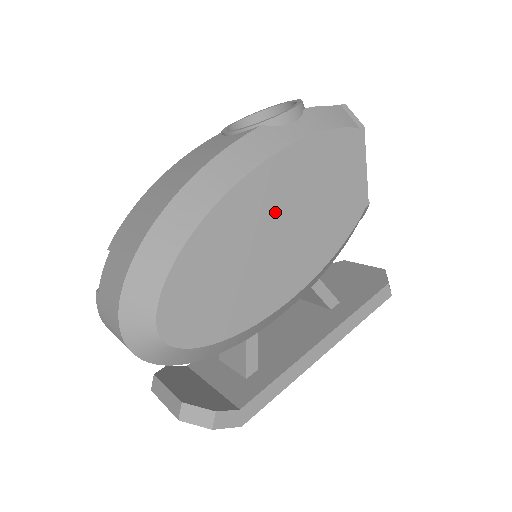
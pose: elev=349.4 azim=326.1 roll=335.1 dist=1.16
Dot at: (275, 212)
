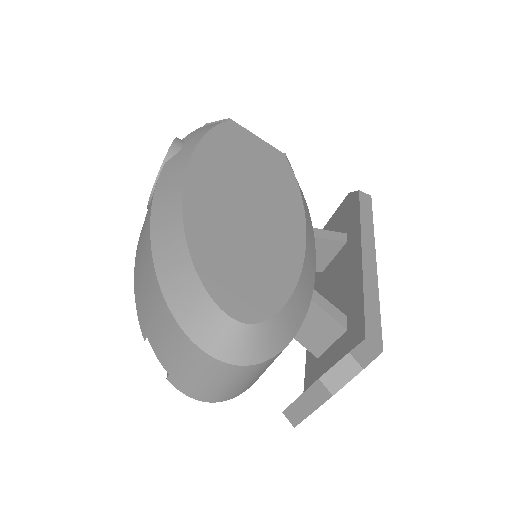
Dot at: (229, 193)
